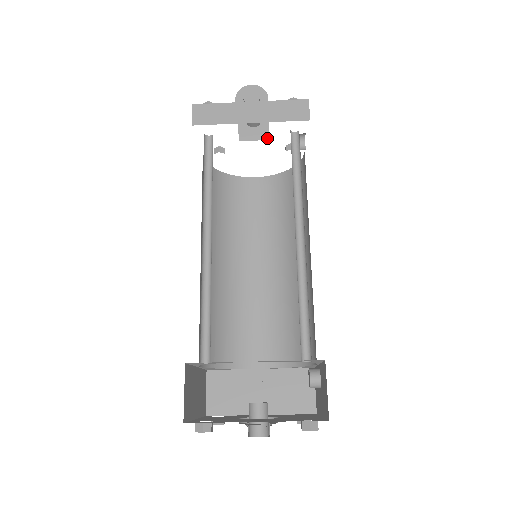
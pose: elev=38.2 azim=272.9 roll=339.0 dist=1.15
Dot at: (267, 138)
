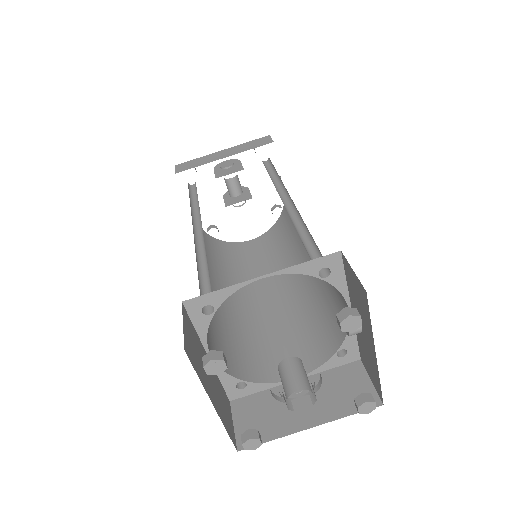
Dot at: (250, 198)
